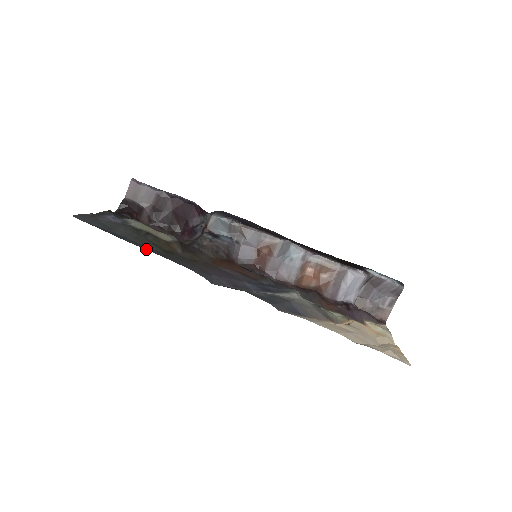
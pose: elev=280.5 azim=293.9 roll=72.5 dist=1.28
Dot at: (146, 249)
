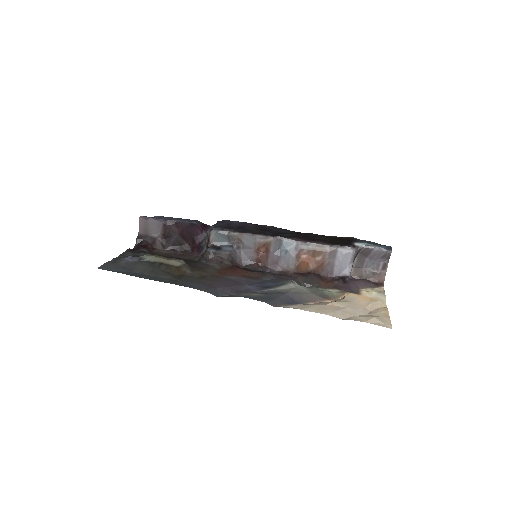
Dot at: (160, 281)
